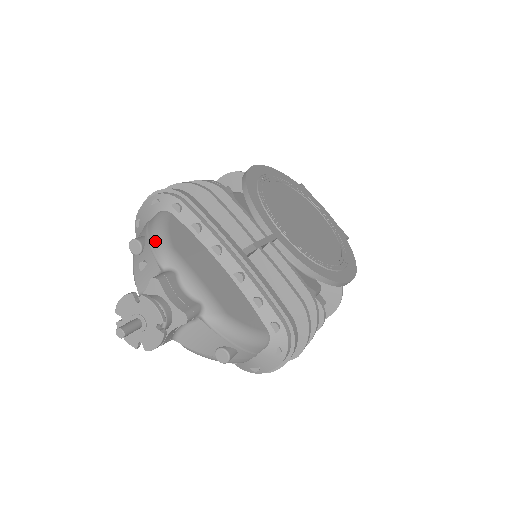
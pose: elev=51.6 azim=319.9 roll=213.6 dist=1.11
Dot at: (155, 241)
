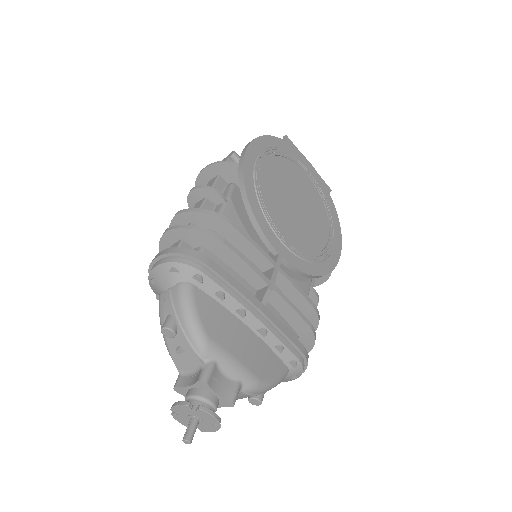
Dot at: (189, 331)
